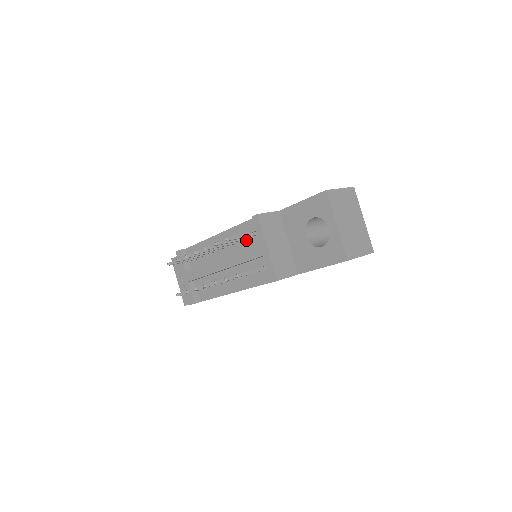
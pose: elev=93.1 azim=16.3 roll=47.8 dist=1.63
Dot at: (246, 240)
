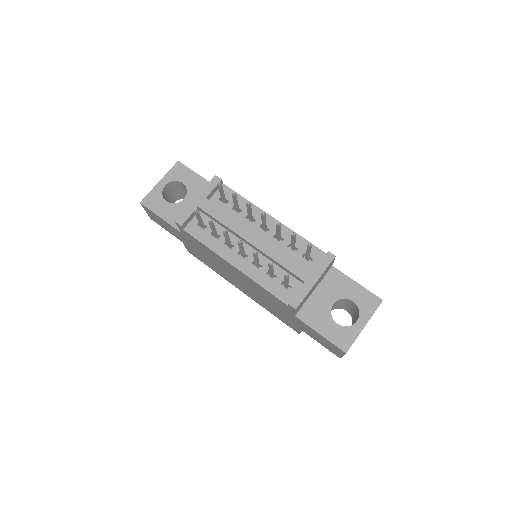
Dot at: (295, 252)
